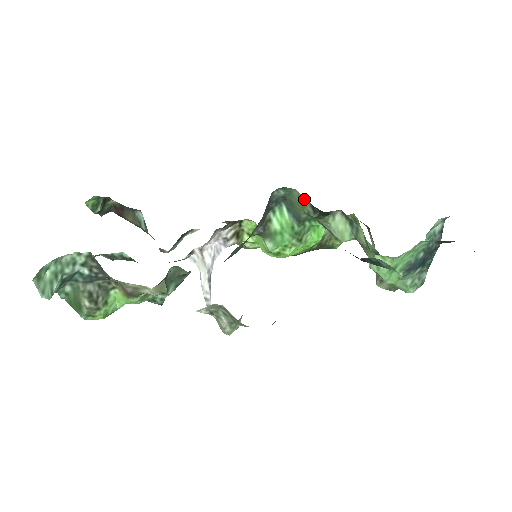
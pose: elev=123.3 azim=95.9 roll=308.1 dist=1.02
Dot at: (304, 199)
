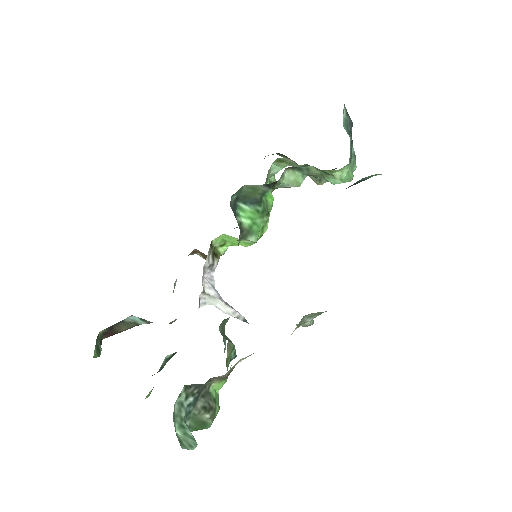
Dot at: (255, 186)
